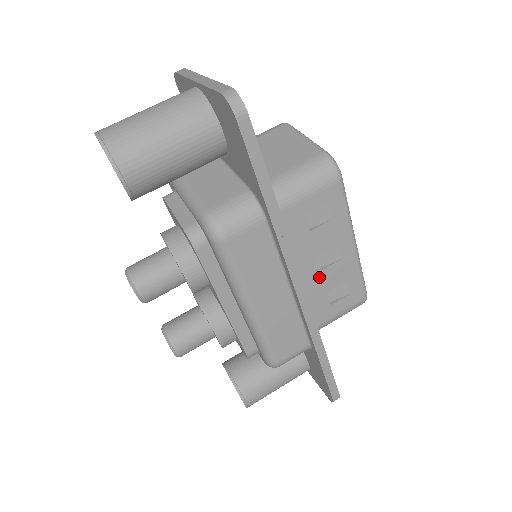
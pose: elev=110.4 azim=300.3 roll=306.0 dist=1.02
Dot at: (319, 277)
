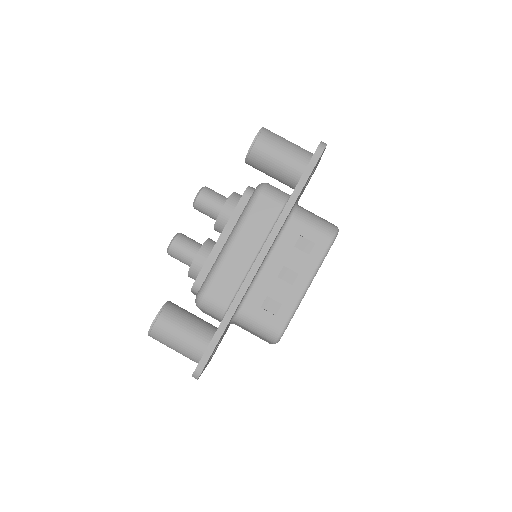
Dot at: (273, 280)
